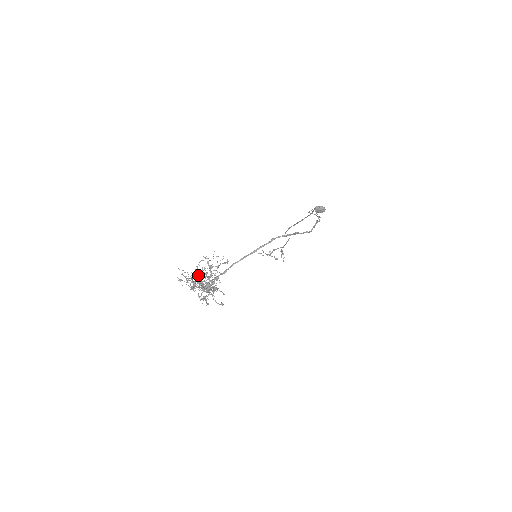
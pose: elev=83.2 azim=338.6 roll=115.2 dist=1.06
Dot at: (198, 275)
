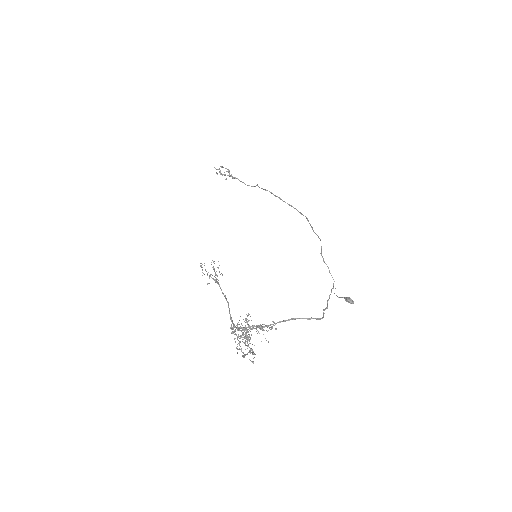
Dot at: (251, 335)
